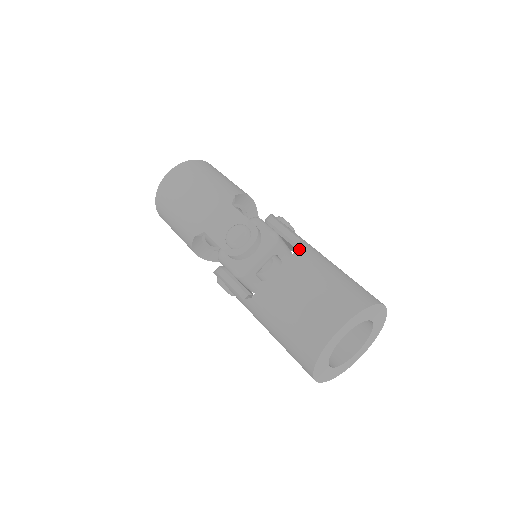
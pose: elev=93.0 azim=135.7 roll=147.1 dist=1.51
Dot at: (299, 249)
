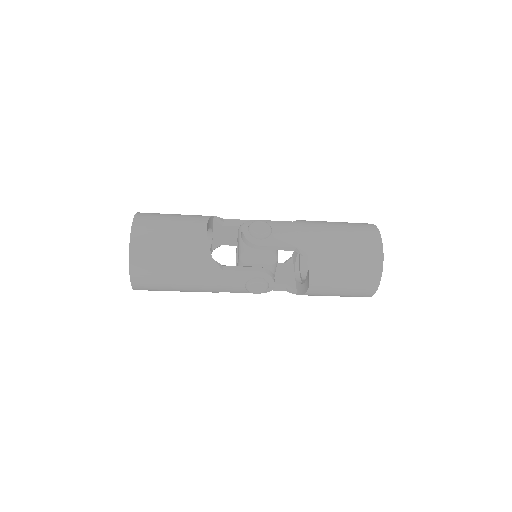
Dot at: (307, 262)
